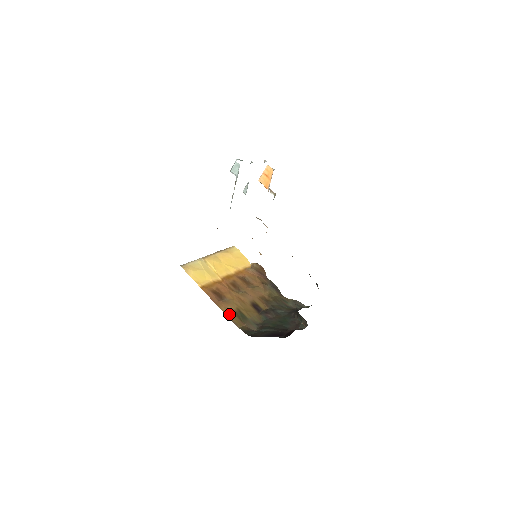
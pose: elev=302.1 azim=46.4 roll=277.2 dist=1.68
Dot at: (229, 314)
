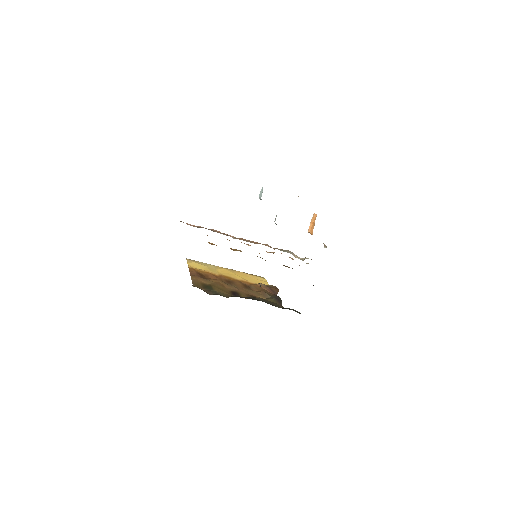
Dot at: (196, 281)
